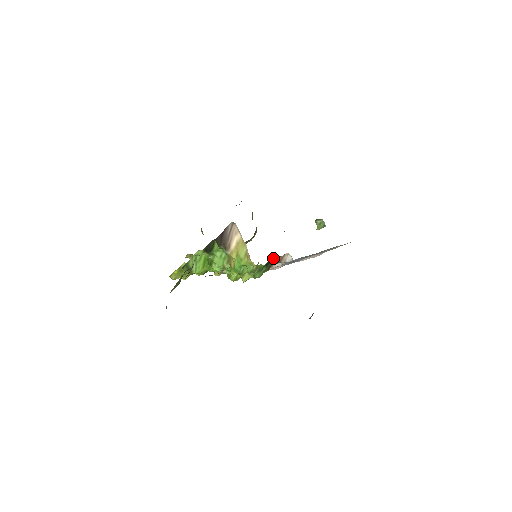
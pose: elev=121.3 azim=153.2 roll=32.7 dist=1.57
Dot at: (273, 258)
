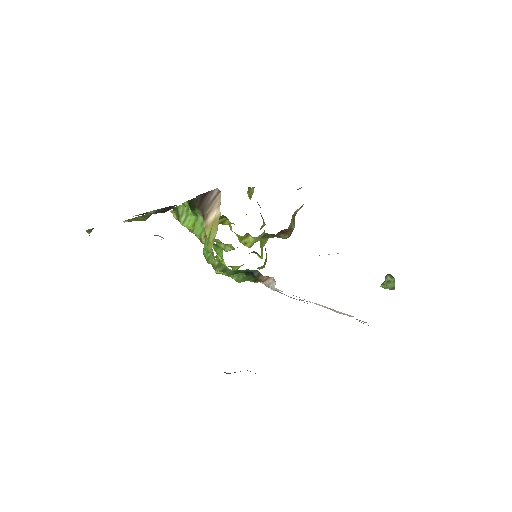
Dot at: (254, 270)
